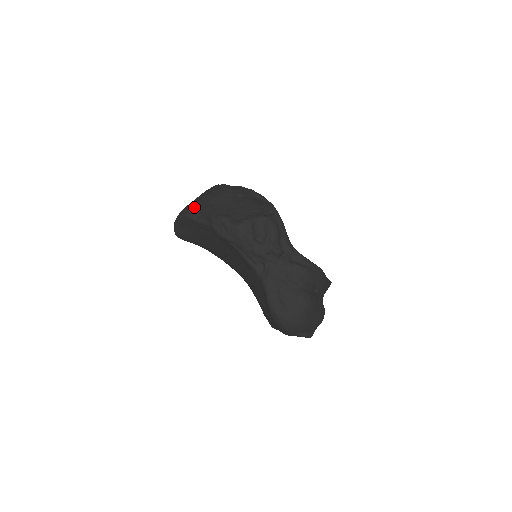
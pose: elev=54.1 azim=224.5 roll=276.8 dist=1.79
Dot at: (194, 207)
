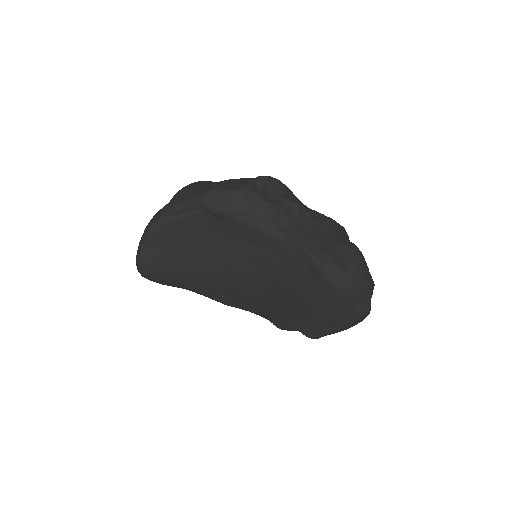
Dot at: (167, 206)
